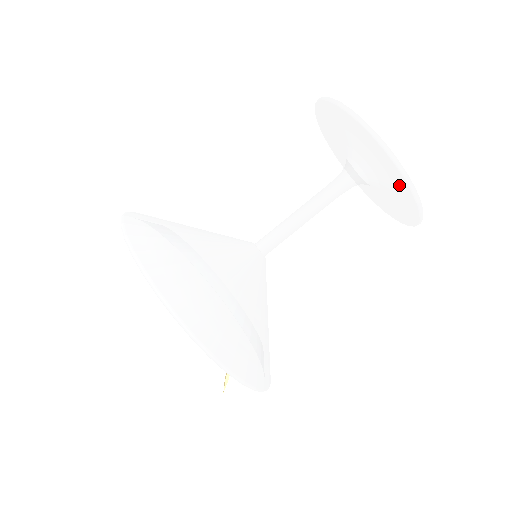
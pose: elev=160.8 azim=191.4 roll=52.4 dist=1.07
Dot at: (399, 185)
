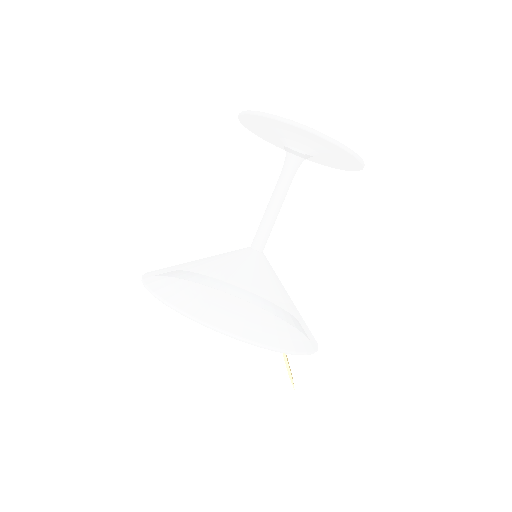
Dot at: (305, 134)
